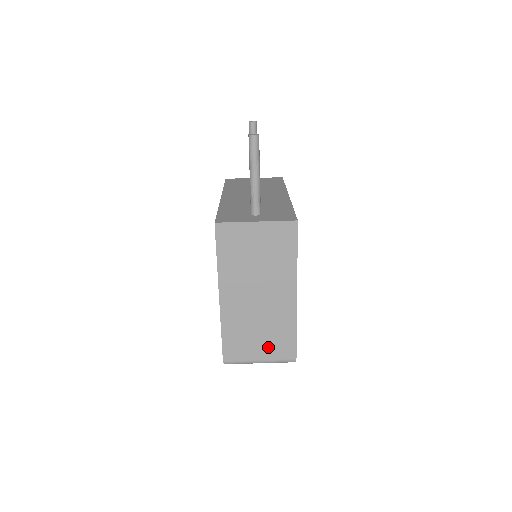
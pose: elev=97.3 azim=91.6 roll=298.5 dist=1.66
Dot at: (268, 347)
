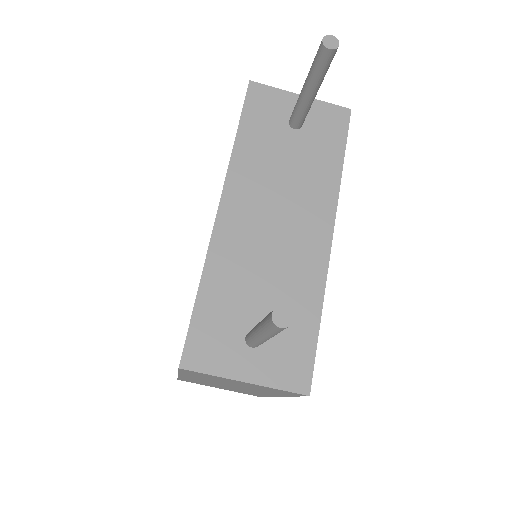
Dot at: (232, 390)
